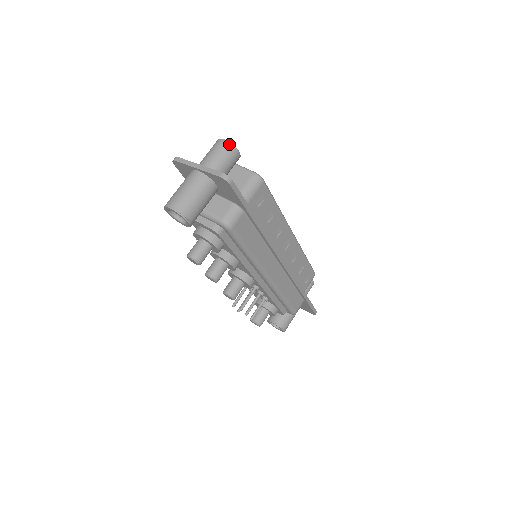
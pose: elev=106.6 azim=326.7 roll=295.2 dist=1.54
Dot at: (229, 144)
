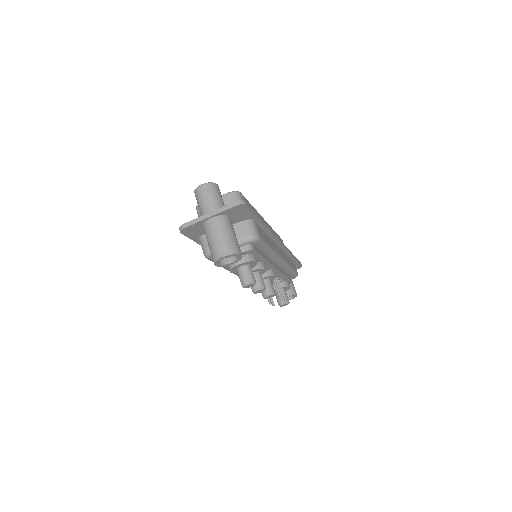
Dot at: (209, 184)
